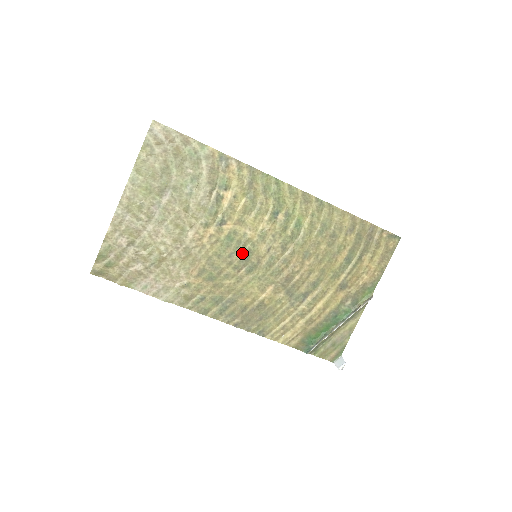
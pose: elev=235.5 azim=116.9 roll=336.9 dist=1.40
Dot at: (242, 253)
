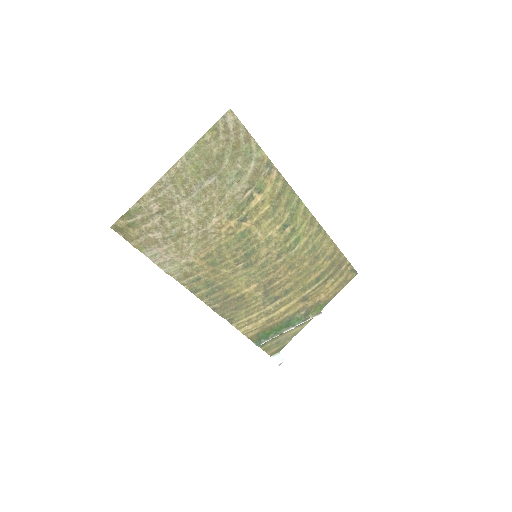
Dot at: (247, 250)
